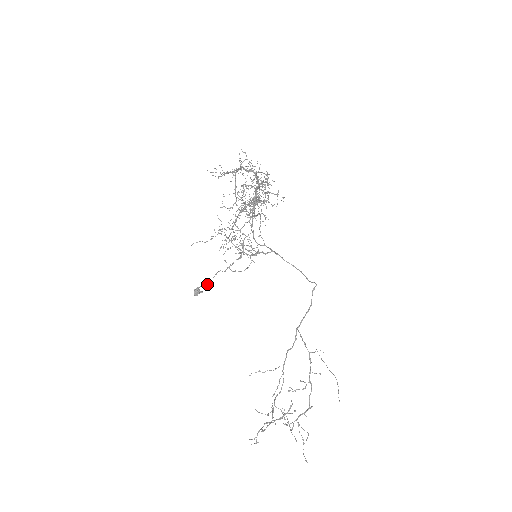
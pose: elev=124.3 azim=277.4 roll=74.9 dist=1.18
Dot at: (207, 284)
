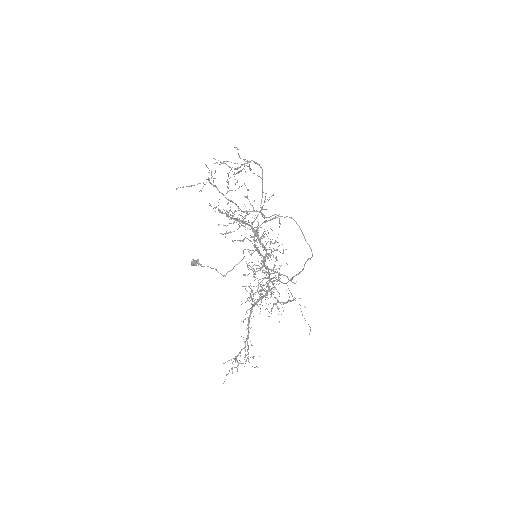
Dot at: occluded
